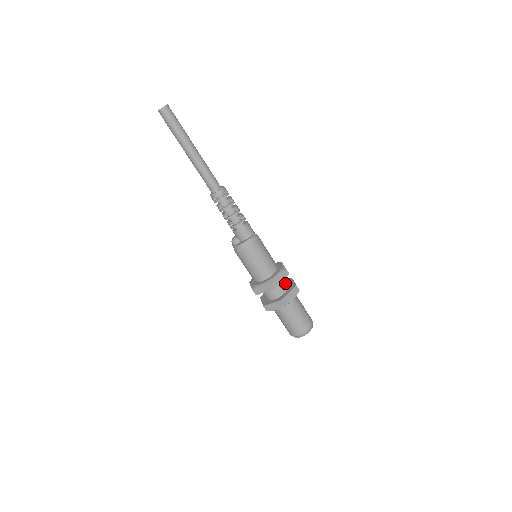
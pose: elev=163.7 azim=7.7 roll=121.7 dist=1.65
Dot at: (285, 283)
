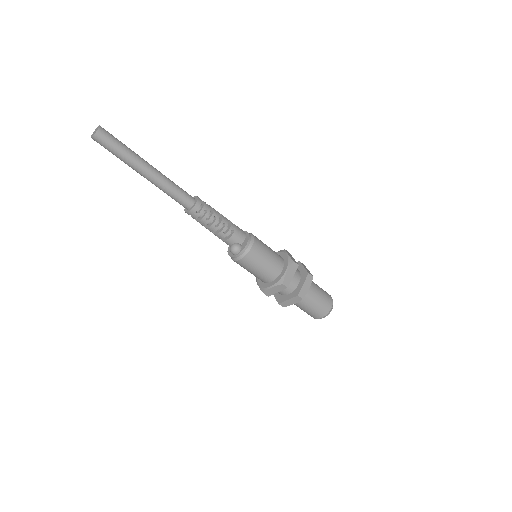
Dot at: occluded
